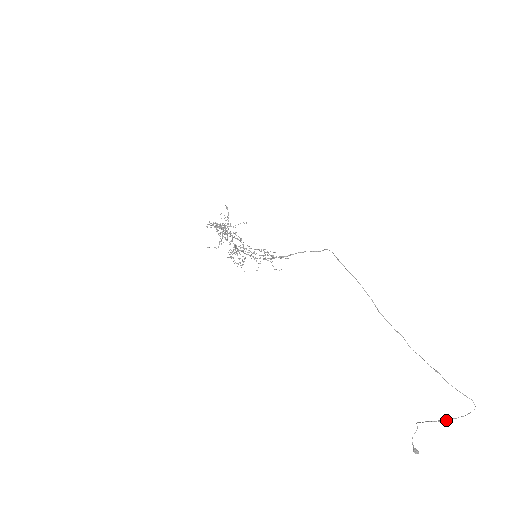
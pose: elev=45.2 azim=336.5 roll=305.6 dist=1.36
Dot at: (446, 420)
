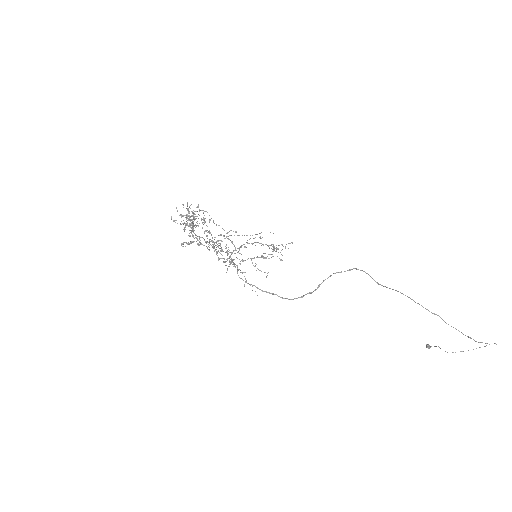
Dot at: occluded
